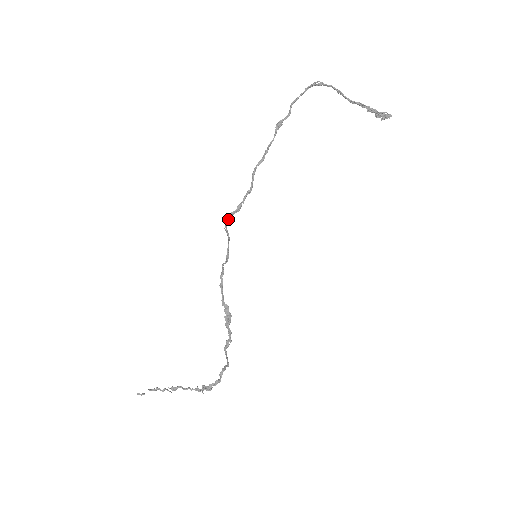
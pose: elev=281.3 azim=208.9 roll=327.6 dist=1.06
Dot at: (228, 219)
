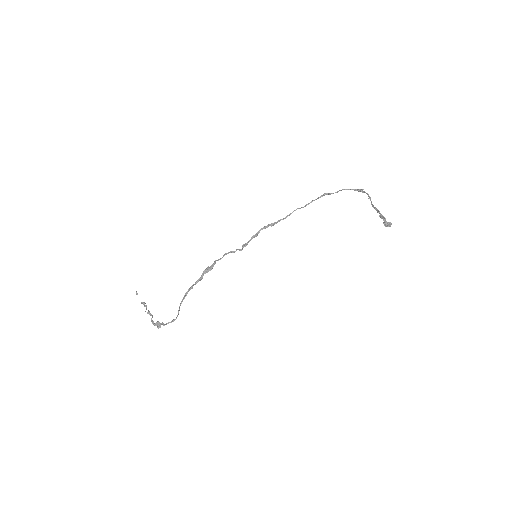
Dot at: (263, 228)
